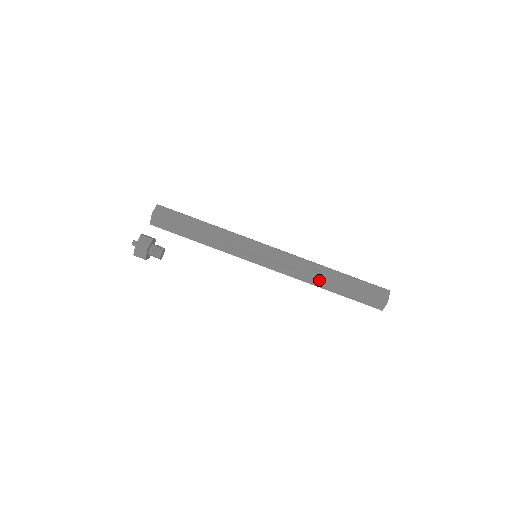
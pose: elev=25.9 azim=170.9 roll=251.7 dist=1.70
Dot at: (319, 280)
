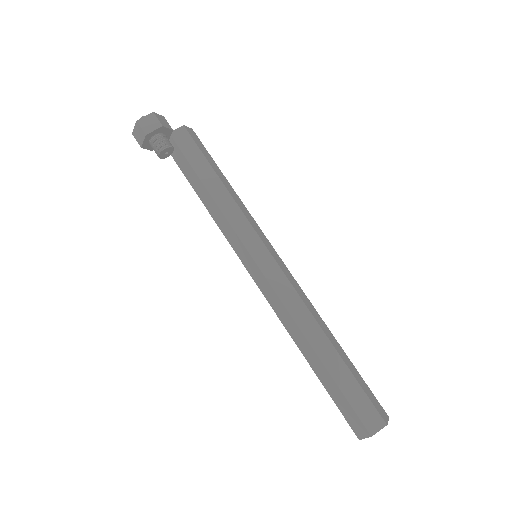
Dot at: (317, 333)
